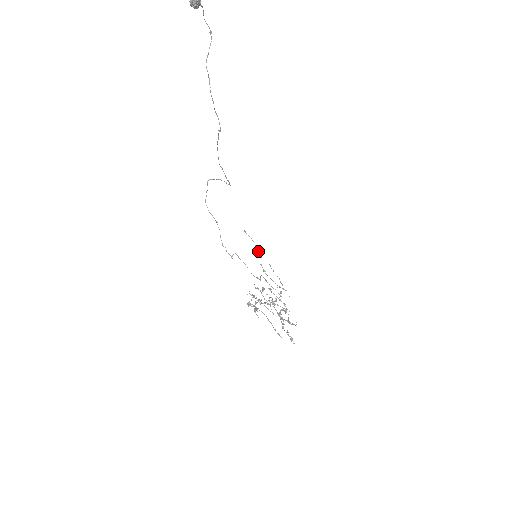
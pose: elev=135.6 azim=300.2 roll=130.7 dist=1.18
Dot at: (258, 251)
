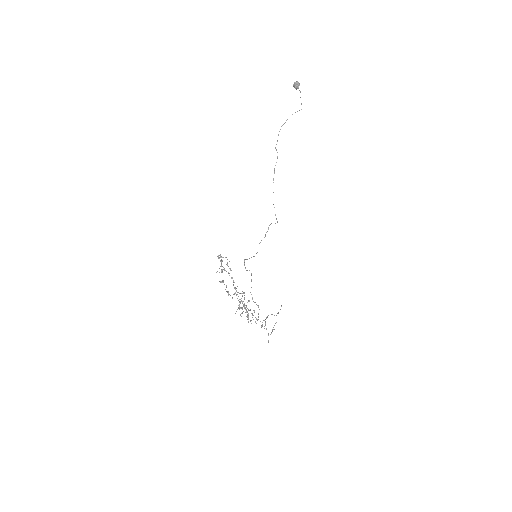
Dot at: occluded
